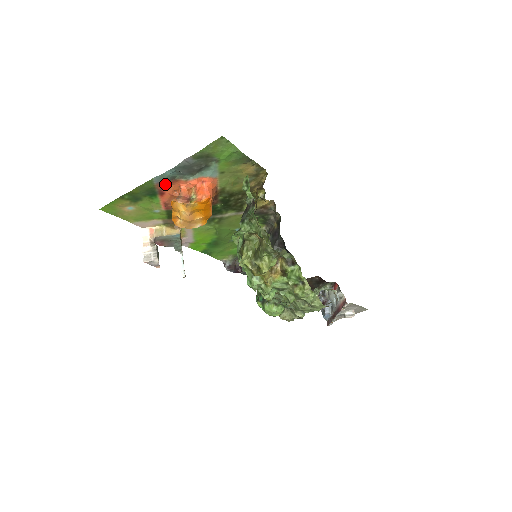
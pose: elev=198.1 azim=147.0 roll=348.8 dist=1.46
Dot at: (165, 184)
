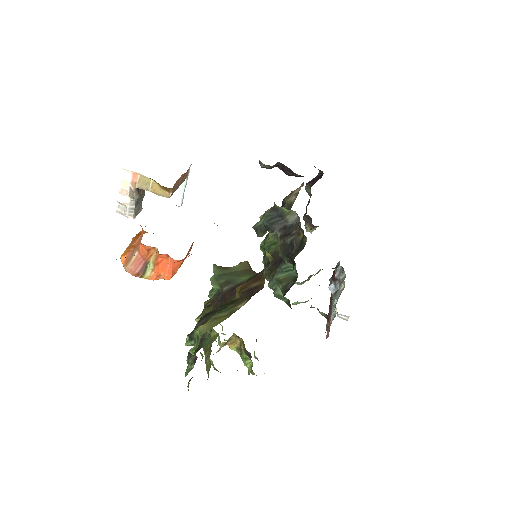
Dot at: occluded
